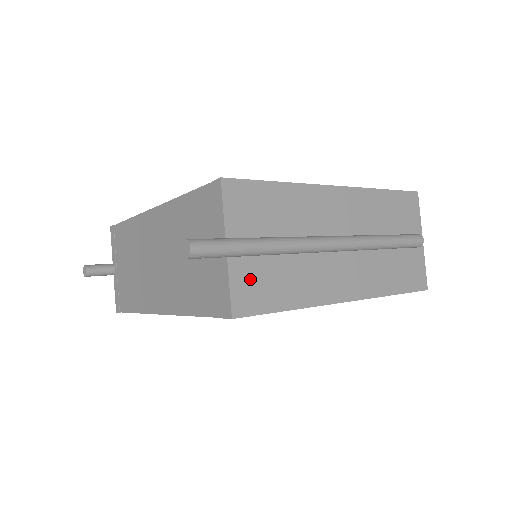
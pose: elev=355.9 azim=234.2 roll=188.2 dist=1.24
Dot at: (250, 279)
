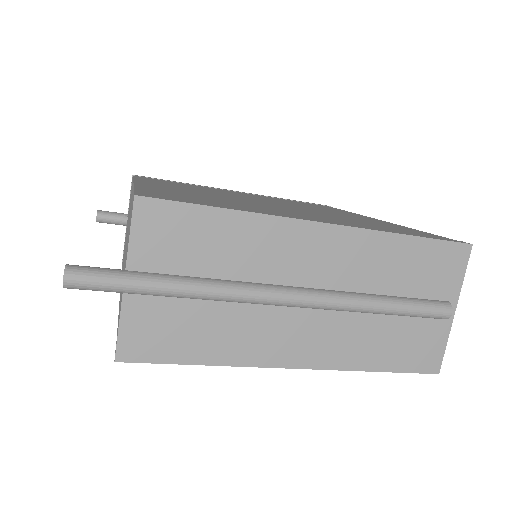
Dot at: (151, 322)
